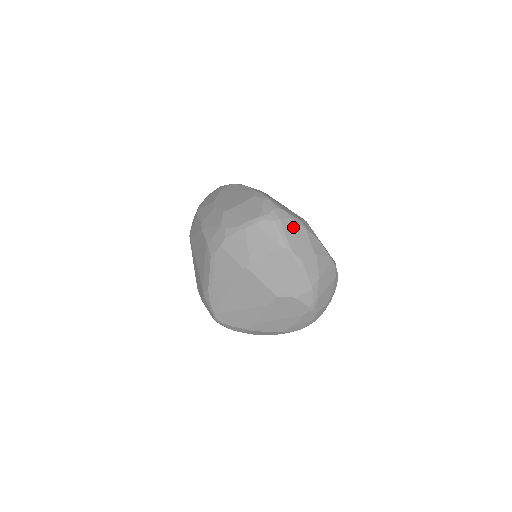
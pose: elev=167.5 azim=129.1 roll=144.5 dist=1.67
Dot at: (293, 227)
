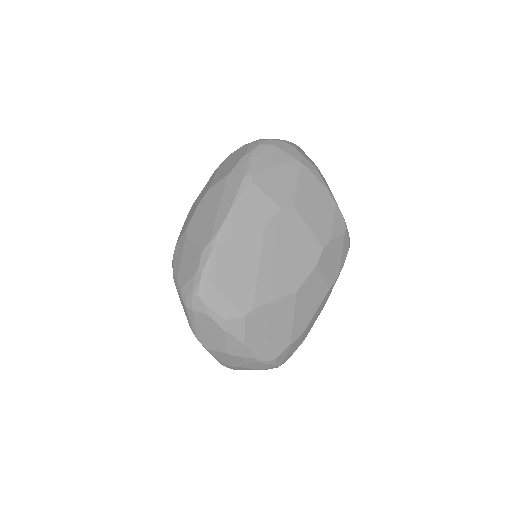
Dot at: (208, 323)
